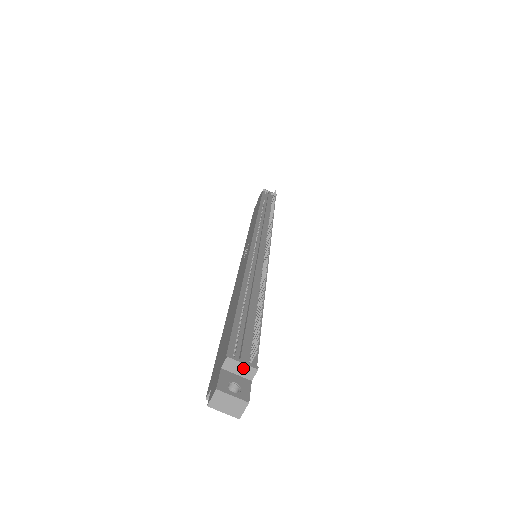
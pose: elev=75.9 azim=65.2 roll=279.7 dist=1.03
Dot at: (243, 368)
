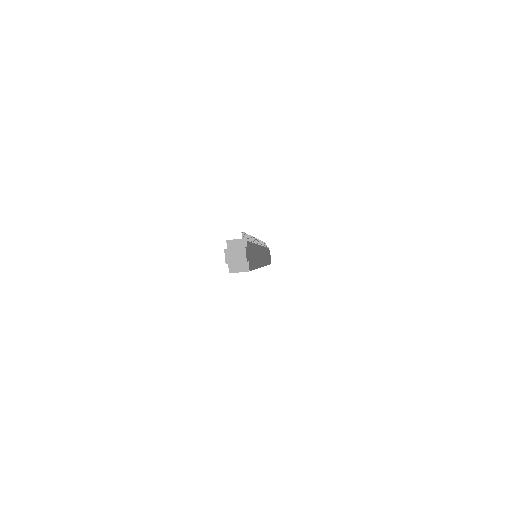
Dot at: (238, 242)
